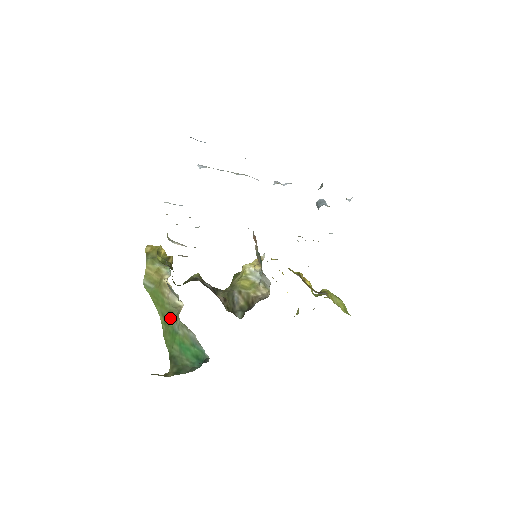
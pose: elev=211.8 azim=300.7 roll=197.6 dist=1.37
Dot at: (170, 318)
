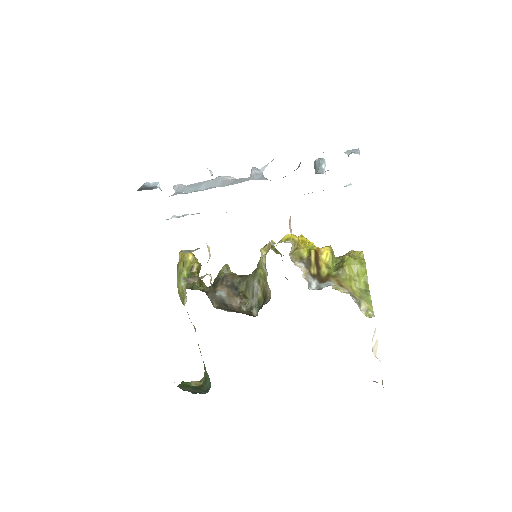
Dot at: occluded
